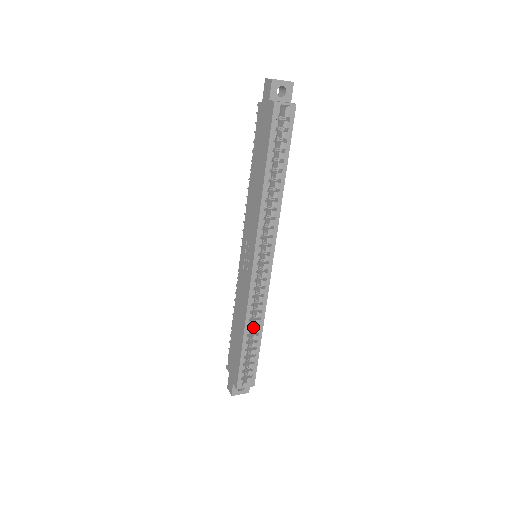
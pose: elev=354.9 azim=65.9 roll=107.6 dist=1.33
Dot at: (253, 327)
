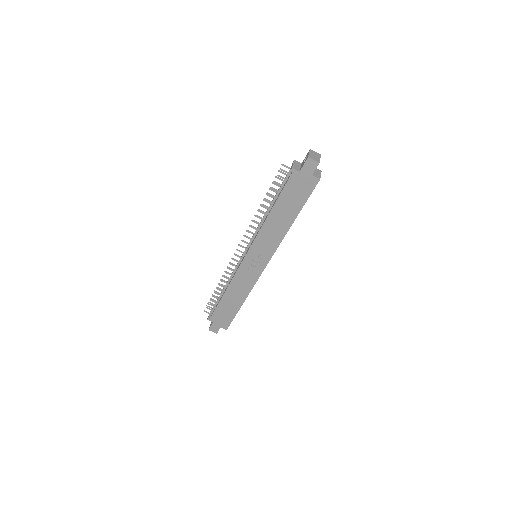
Dot at: occluded
